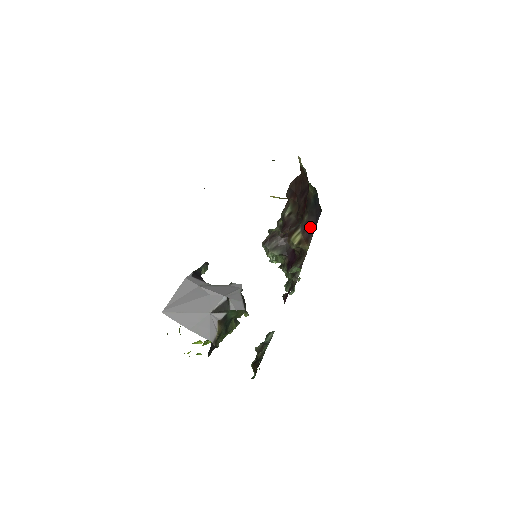
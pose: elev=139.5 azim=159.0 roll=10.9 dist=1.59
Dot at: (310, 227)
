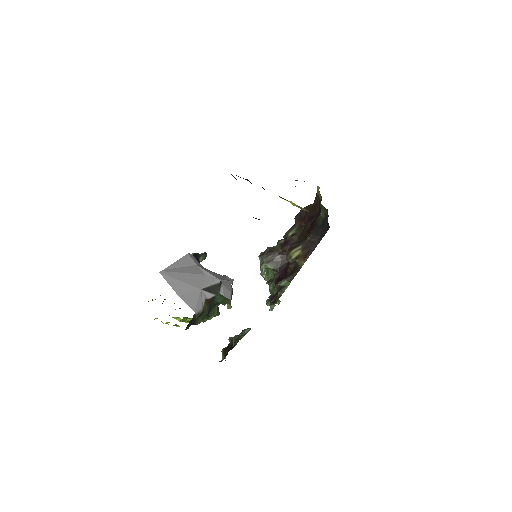
Dot at: (312, 245)
